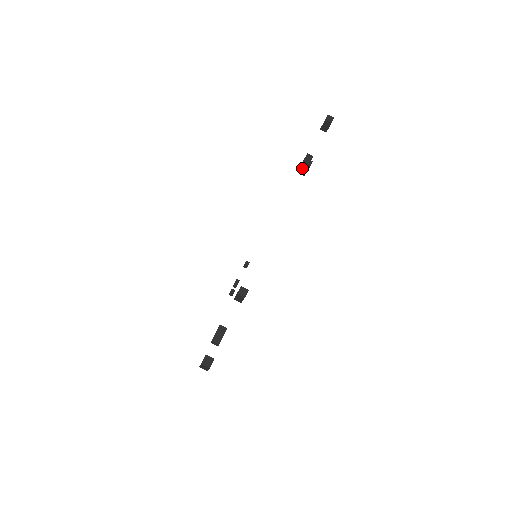
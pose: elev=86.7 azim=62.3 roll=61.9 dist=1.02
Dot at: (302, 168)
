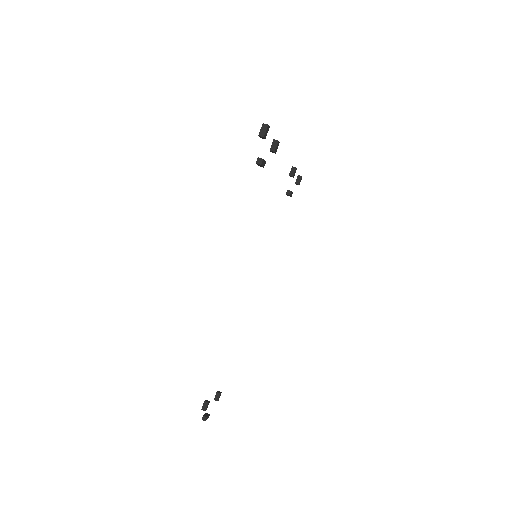
Dot at: (291, 170)
